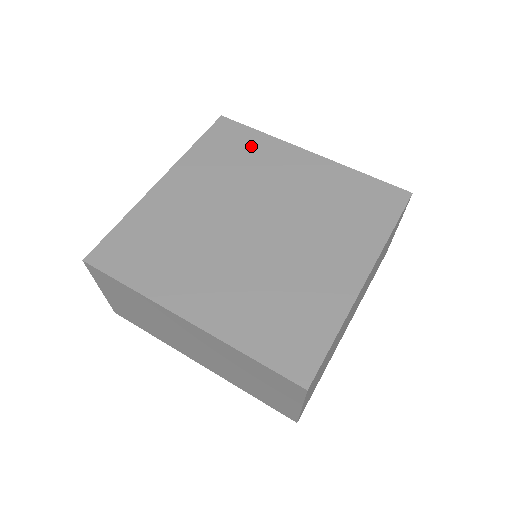
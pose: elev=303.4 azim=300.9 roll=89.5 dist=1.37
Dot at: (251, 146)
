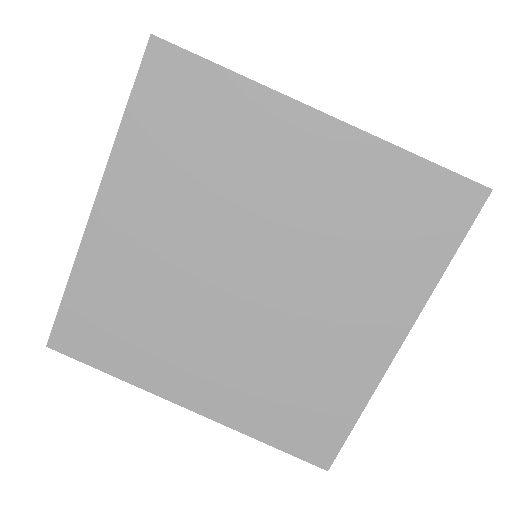
Dot at: (218, 112)
